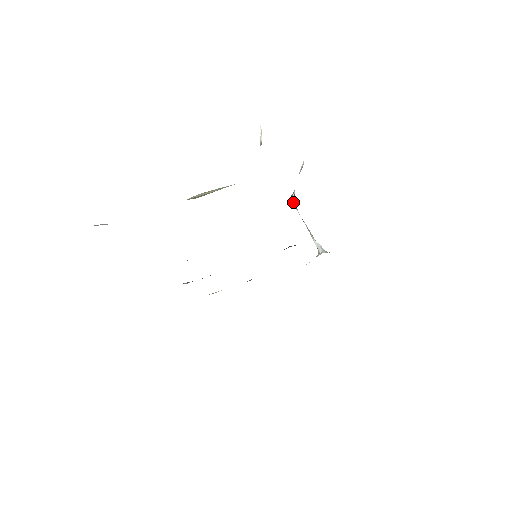
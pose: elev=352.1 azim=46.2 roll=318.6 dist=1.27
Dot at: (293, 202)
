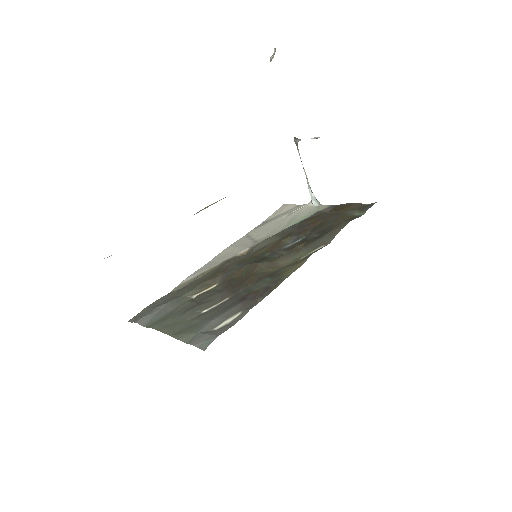
Dot at: (296, 144)
